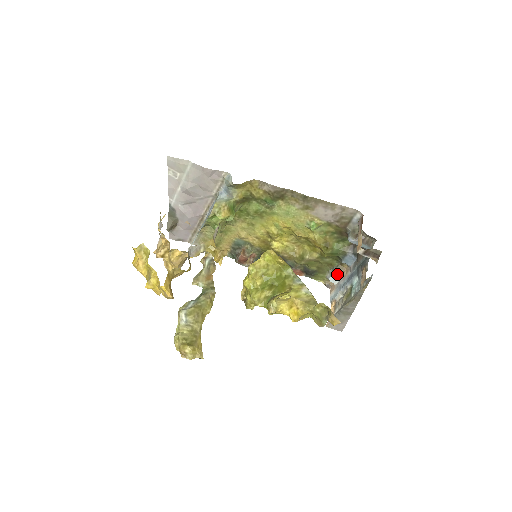
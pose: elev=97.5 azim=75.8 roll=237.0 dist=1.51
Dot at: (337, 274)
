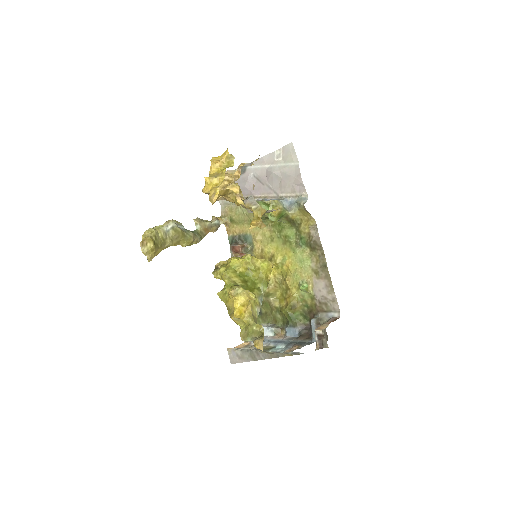
Dot at: (272, 331)
